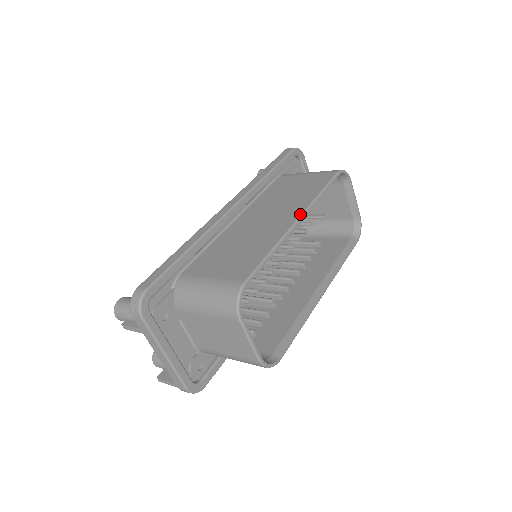
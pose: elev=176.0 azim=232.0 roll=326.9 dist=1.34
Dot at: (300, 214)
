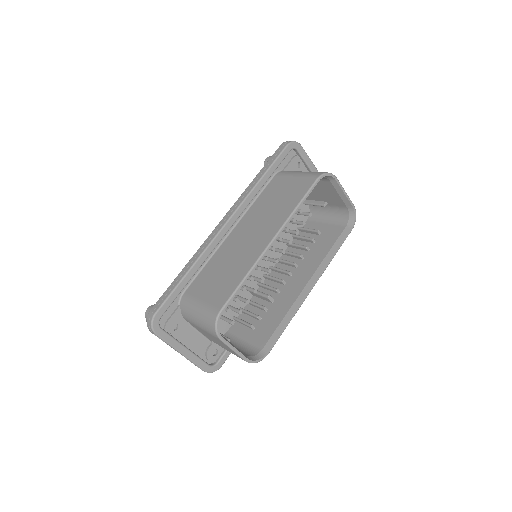
Dot at: (274, 235)
